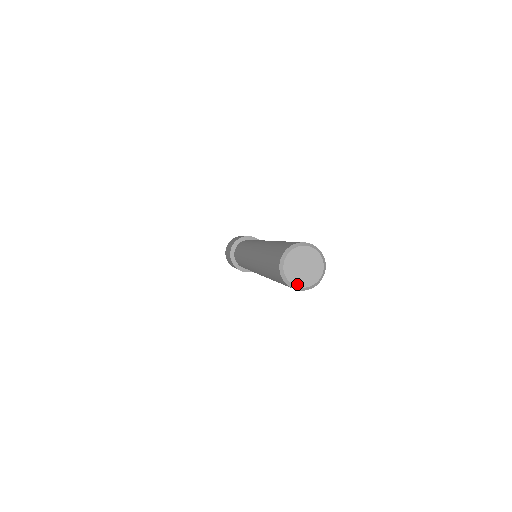
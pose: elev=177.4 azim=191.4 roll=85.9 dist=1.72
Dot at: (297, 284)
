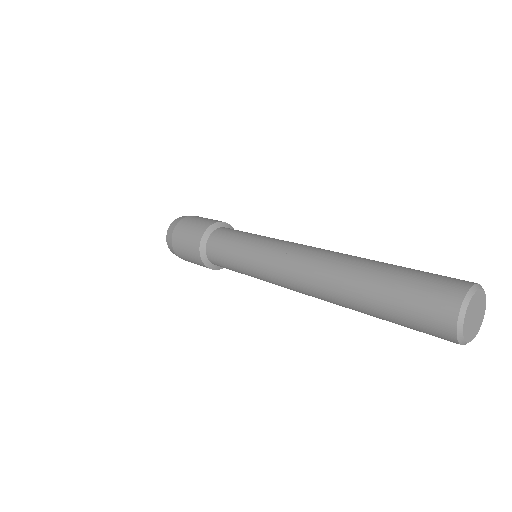
Dot at: (465, 332)
